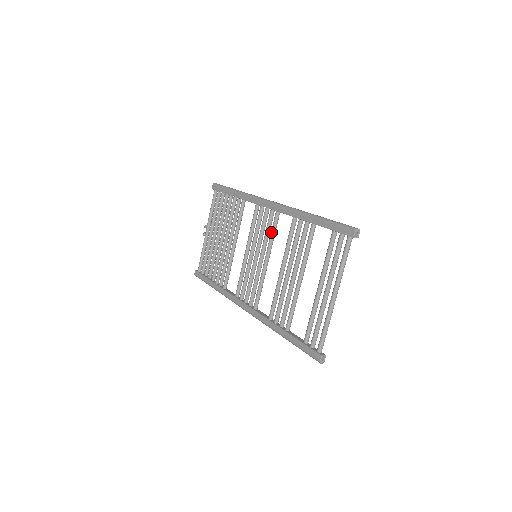
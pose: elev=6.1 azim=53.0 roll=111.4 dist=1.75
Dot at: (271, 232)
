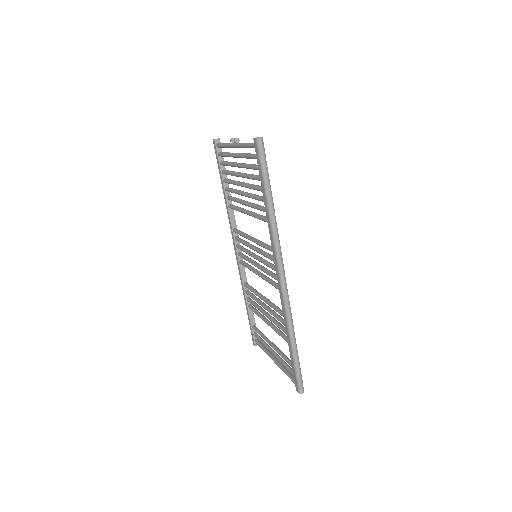
Dot at: (269, 283)
